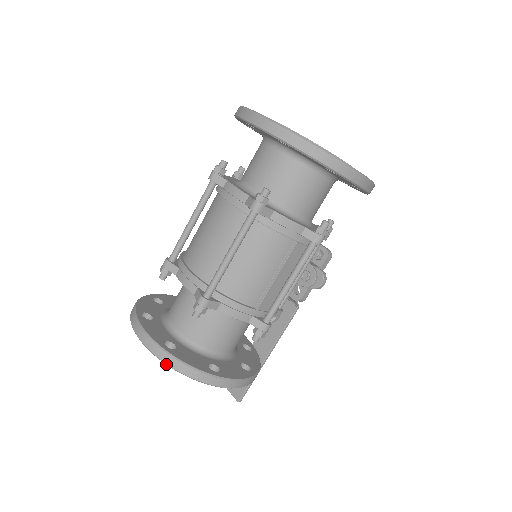
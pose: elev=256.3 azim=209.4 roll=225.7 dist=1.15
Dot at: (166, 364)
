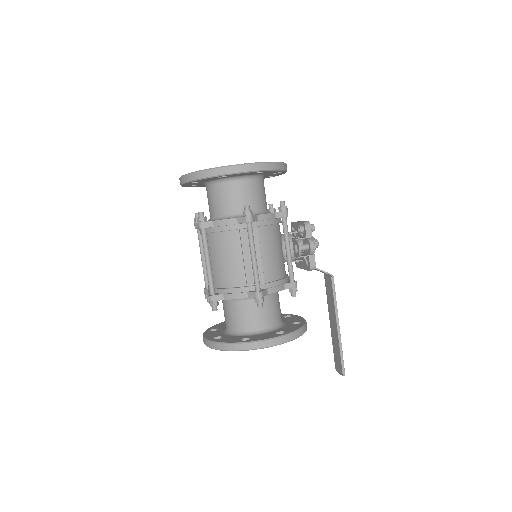
Dot at: occluded
